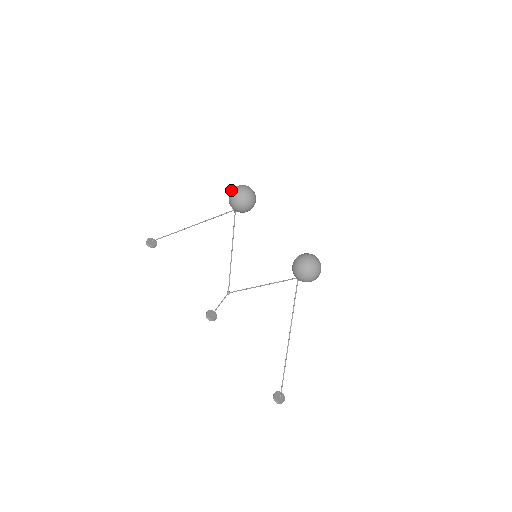
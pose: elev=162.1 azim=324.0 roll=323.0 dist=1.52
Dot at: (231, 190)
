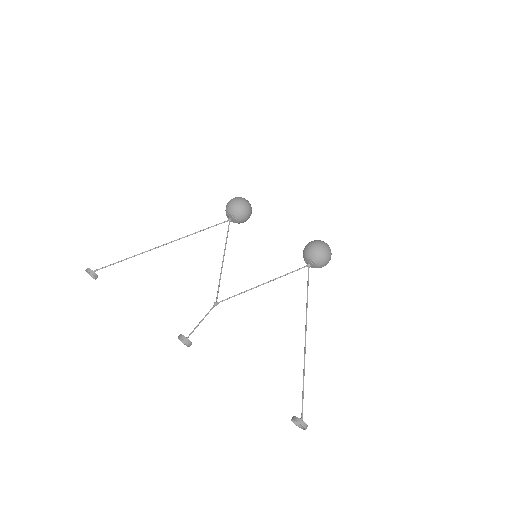
Dot at: (230, 200)
